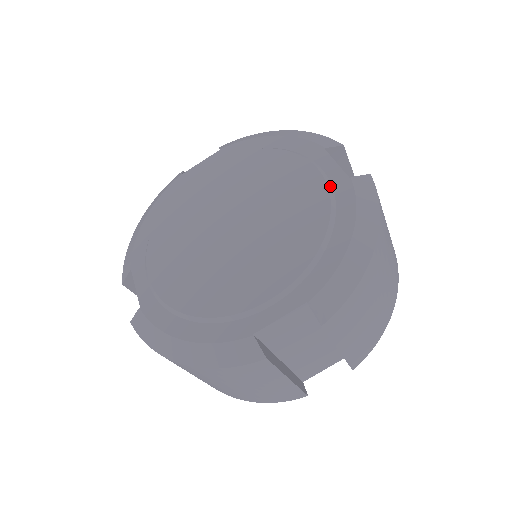
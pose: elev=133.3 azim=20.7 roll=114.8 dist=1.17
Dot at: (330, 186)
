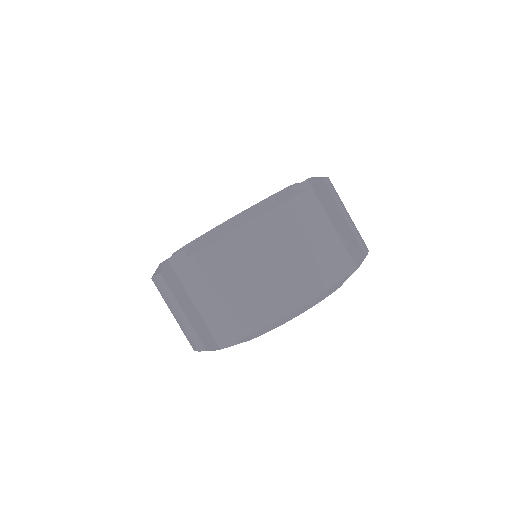
Dot at: occluded
